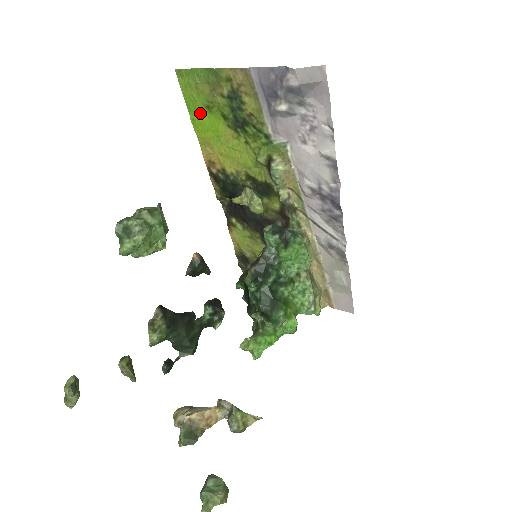
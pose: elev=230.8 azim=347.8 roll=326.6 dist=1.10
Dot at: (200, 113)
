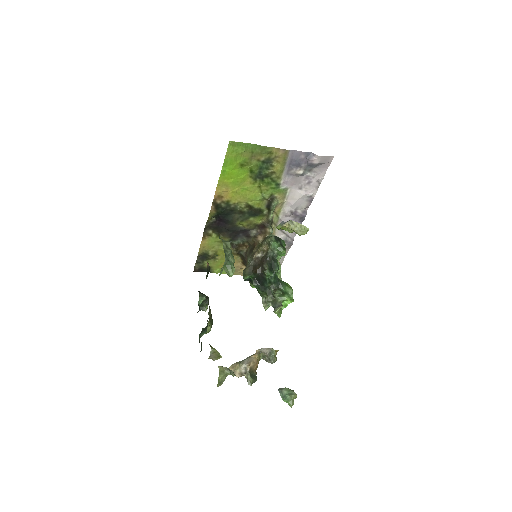
Dot at: (233, 168)
